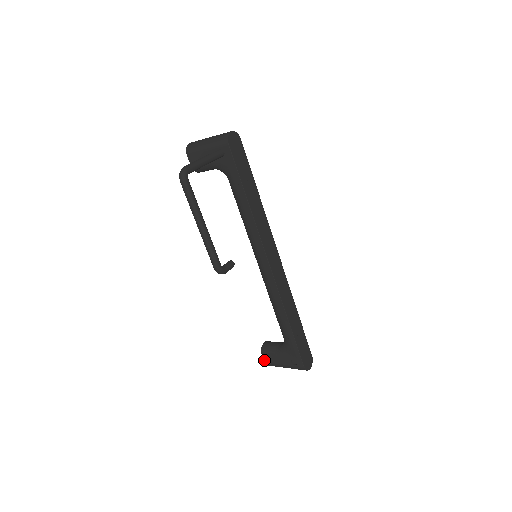
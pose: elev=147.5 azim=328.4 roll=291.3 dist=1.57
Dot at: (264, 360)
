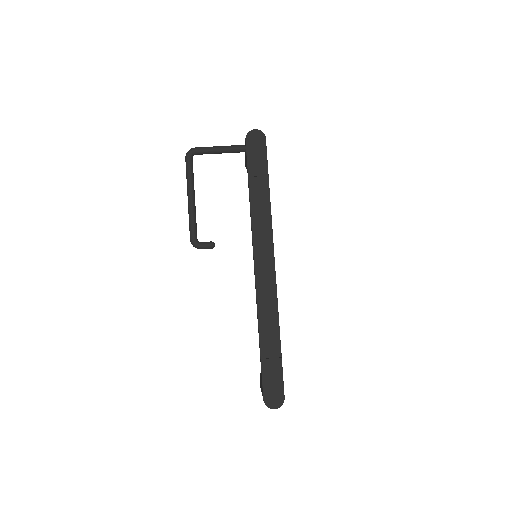
Dot at: occluded
